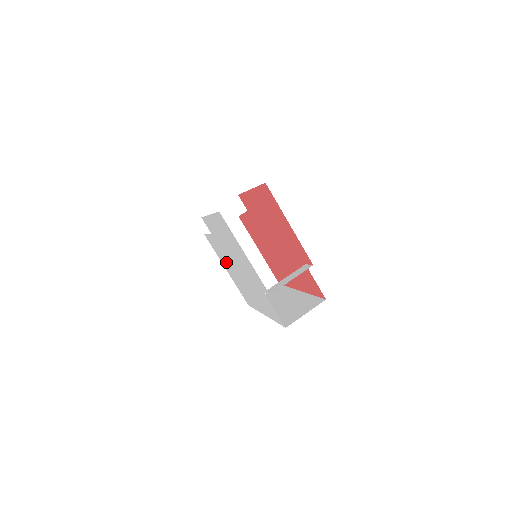
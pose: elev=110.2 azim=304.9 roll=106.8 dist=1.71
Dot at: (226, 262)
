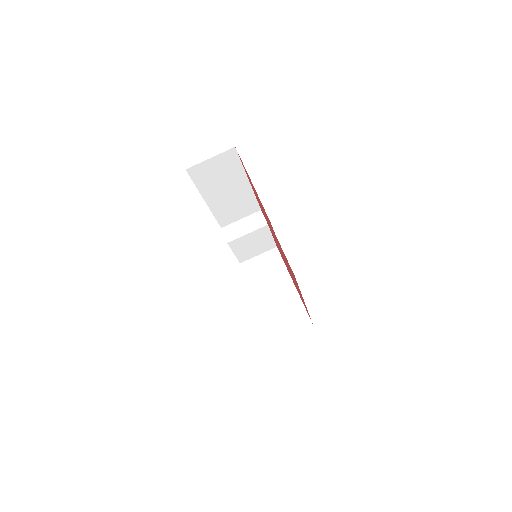
Dot at: occluded
